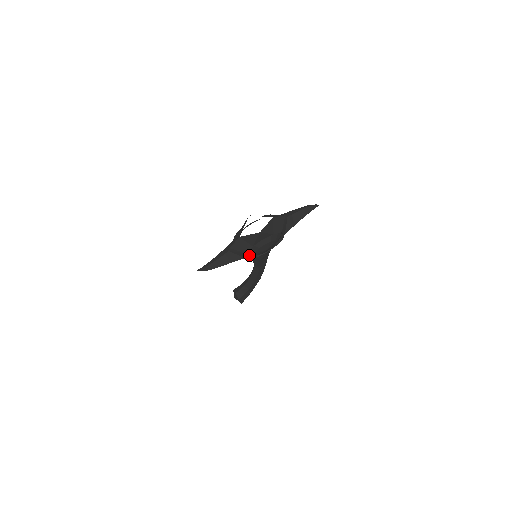
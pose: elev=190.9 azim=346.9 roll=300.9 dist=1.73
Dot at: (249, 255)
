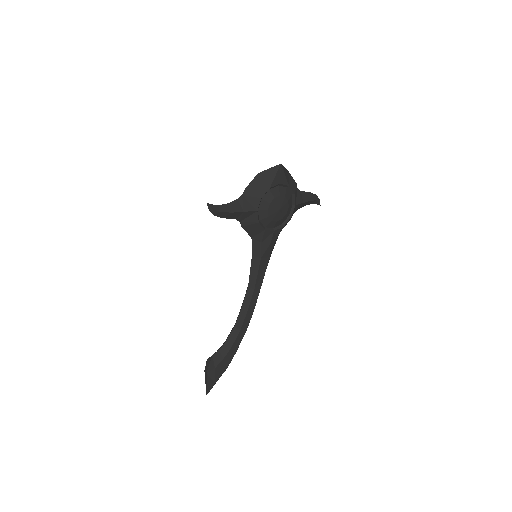
Dot at: (261, 212)
